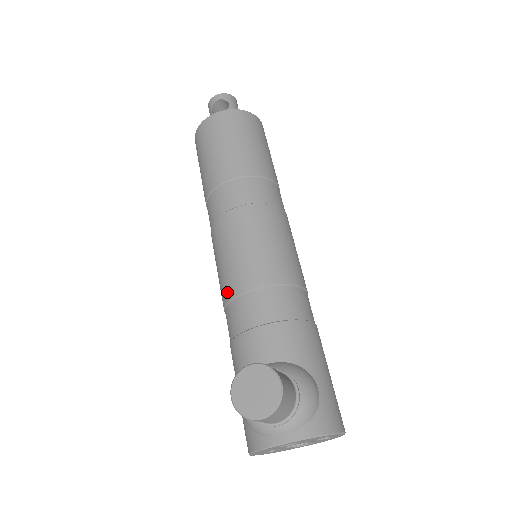
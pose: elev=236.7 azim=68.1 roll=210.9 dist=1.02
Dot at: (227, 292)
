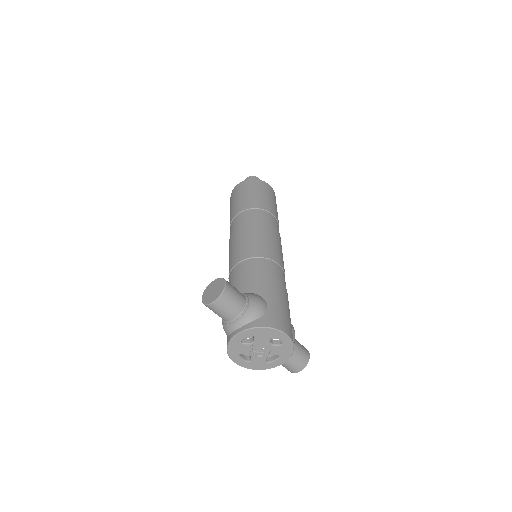
Dot at: (229, 271)
